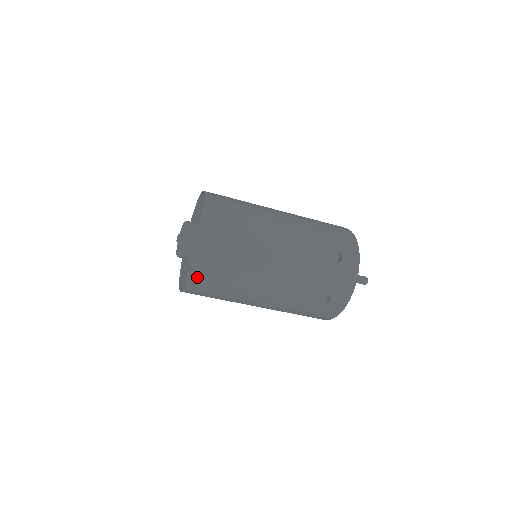
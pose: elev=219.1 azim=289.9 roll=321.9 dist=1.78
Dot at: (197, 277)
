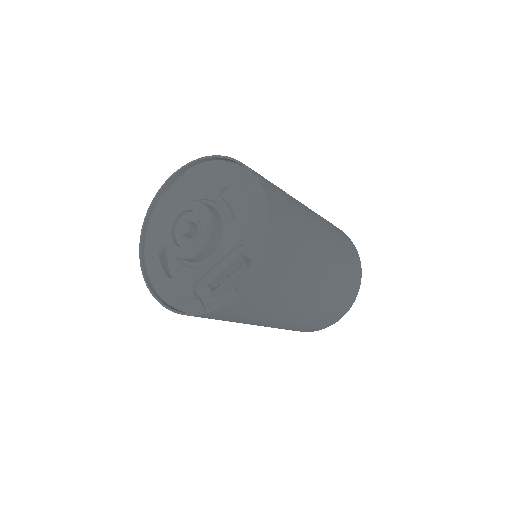
Dot at: (205, 316)
